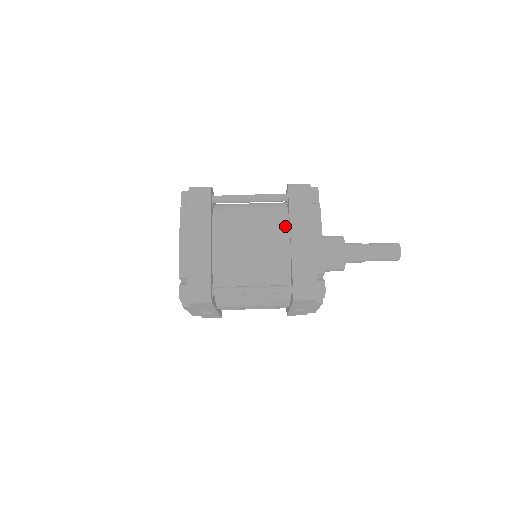
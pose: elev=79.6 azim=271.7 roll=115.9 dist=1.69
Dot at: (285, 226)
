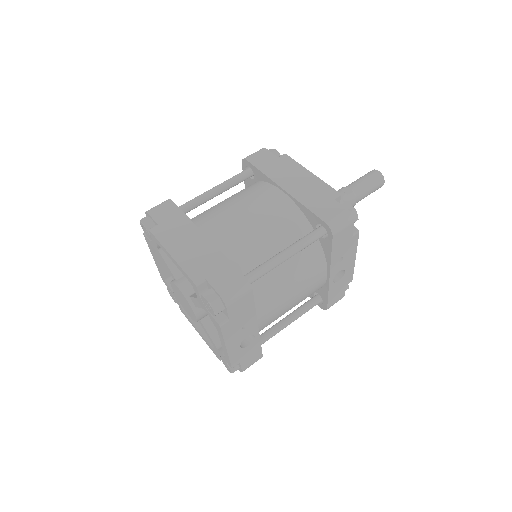
Dot at: (268, 187)
